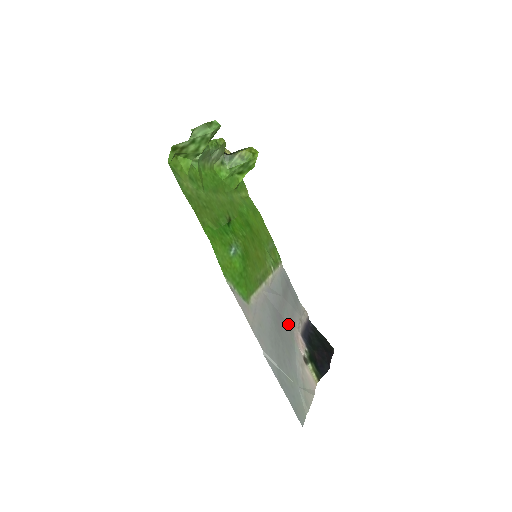
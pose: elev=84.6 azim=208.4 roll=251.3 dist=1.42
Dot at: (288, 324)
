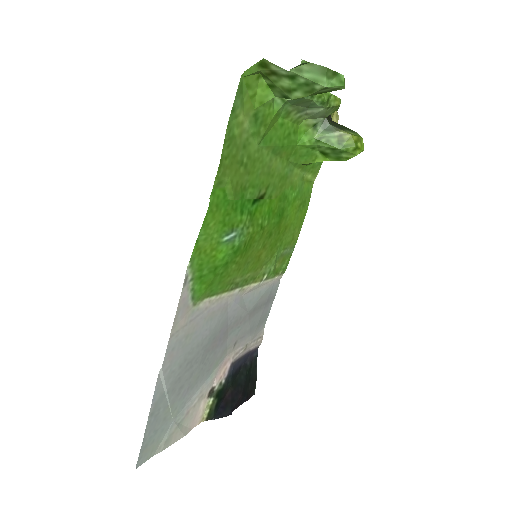
Dot at: (227, 345)
